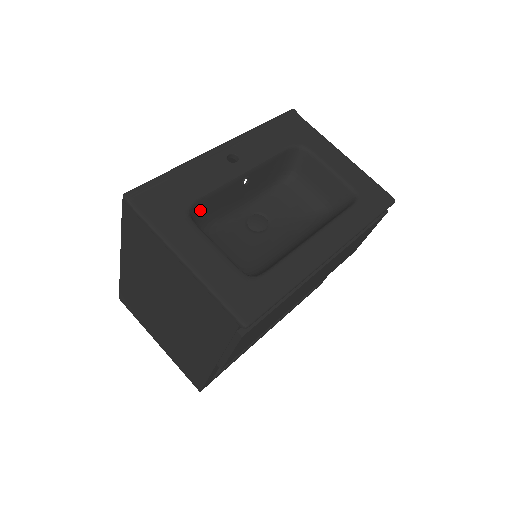
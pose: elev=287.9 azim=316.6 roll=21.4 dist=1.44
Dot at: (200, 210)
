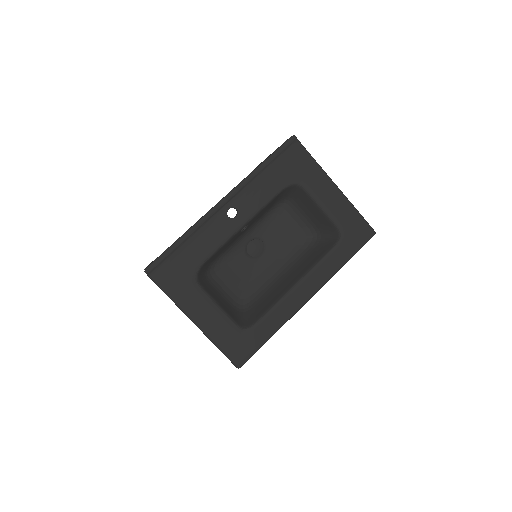
Dot at: (206, 265)
